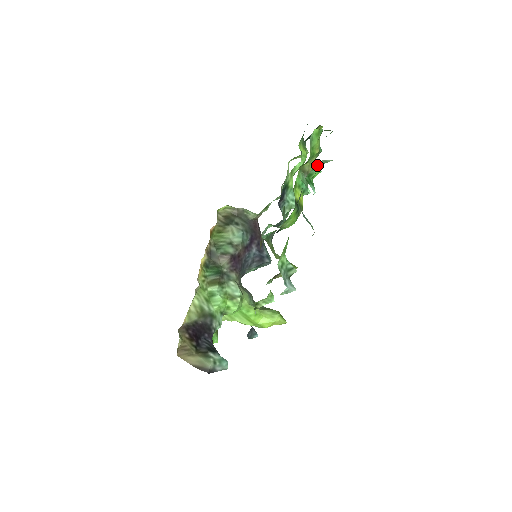
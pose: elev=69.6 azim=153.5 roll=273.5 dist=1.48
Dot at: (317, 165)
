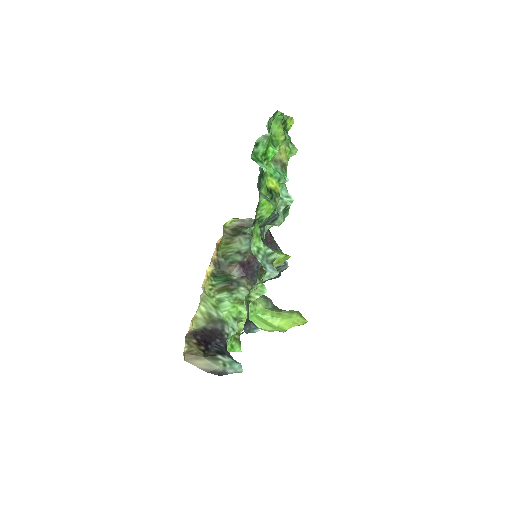
Dot at: (259, 142)
